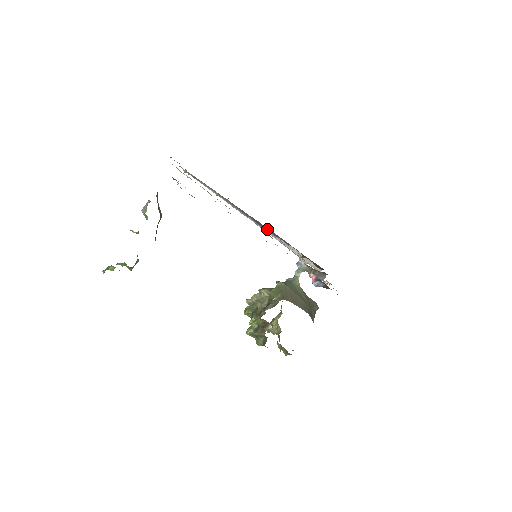
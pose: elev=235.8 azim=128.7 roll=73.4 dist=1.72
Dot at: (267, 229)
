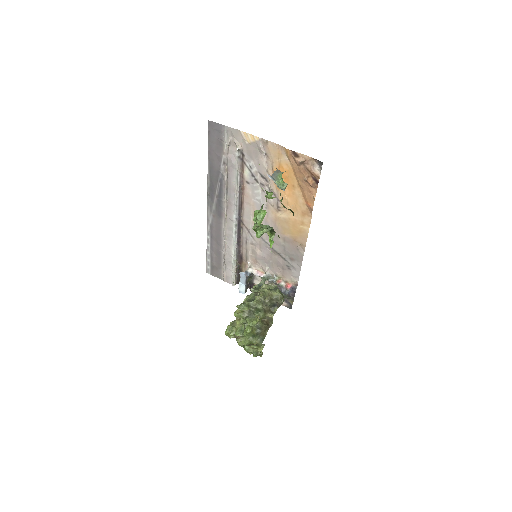
Dot at: (239, 233)
